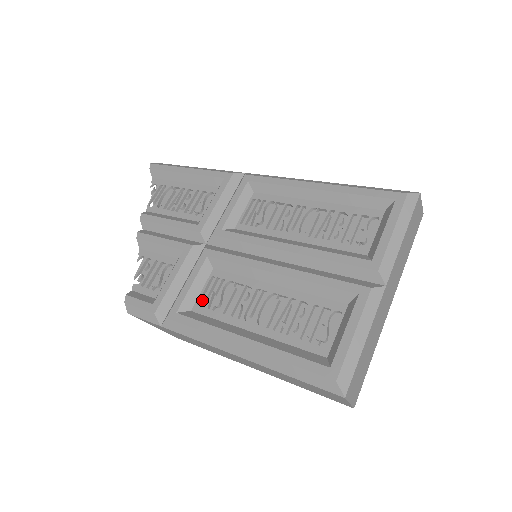
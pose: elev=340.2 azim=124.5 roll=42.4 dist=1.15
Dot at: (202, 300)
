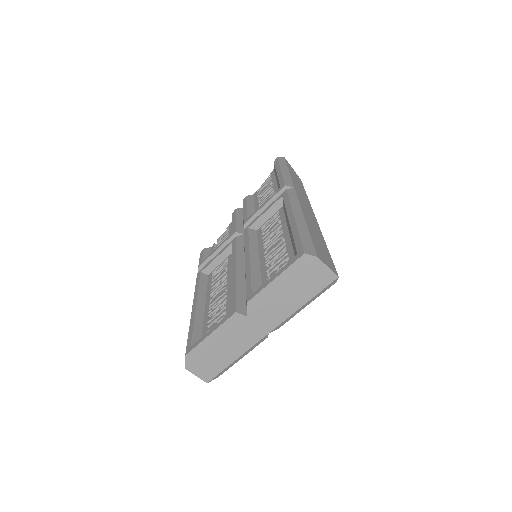
Dot at: occluded
